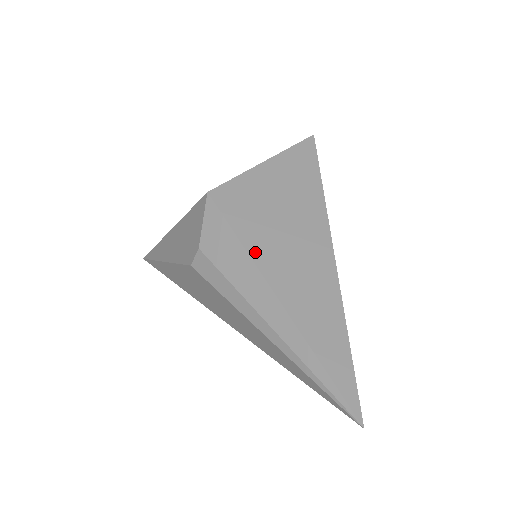
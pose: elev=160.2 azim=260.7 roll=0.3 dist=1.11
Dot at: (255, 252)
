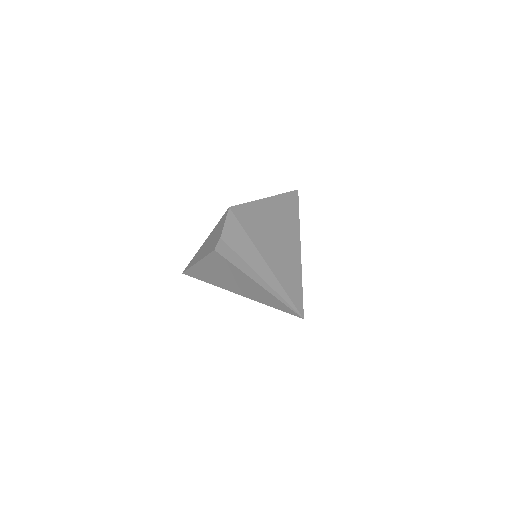
Dot at: (253, 236)
